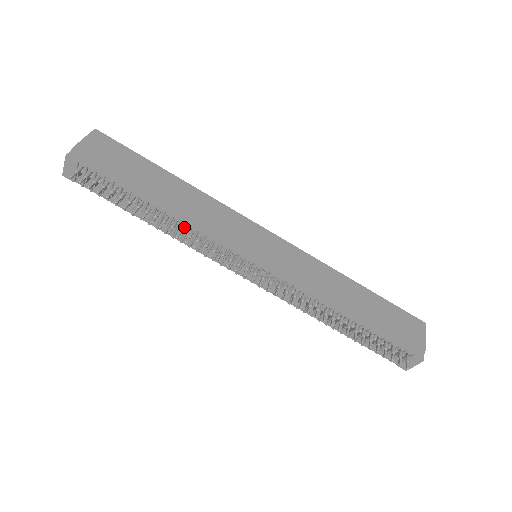
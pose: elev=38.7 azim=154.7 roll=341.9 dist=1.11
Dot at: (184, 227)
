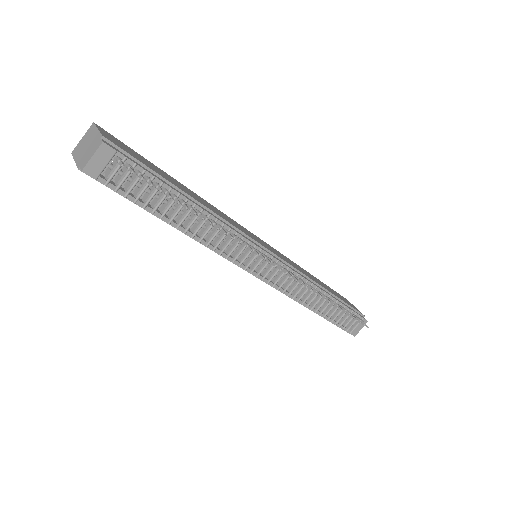
Dot at: (221, 225)
